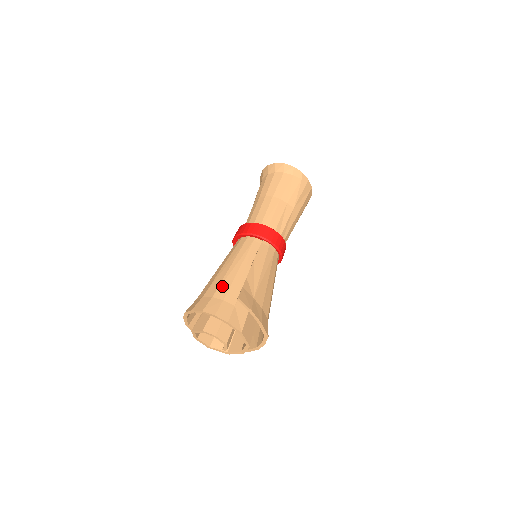
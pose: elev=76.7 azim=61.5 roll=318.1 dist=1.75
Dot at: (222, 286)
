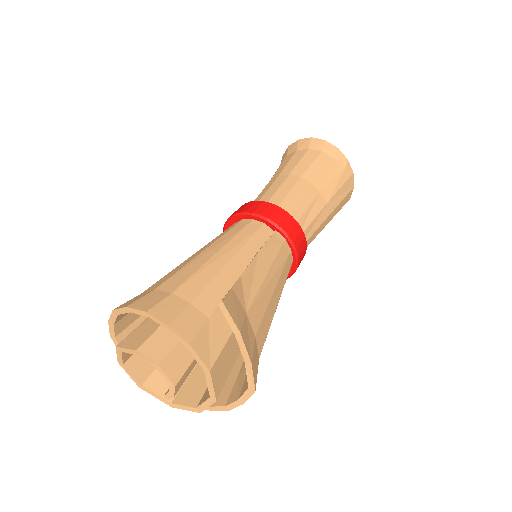
Dot at: (194, 279)
